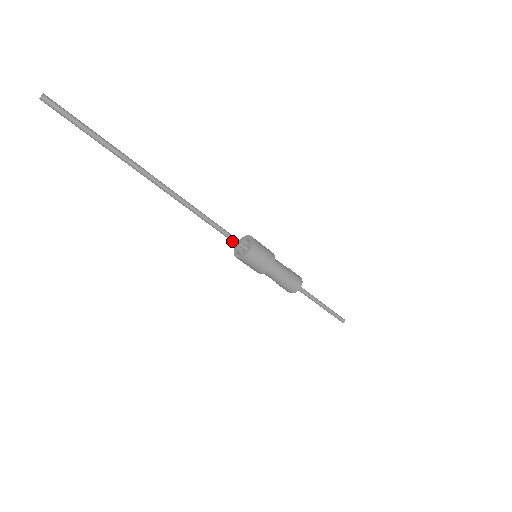
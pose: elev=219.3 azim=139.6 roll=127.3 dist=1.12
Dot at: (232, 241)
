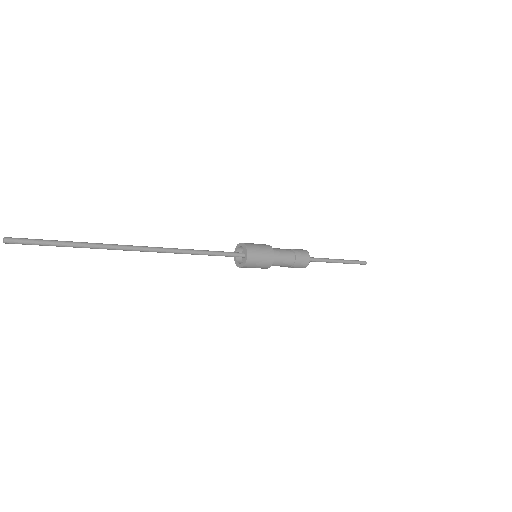
Dot at: (228, 256)
